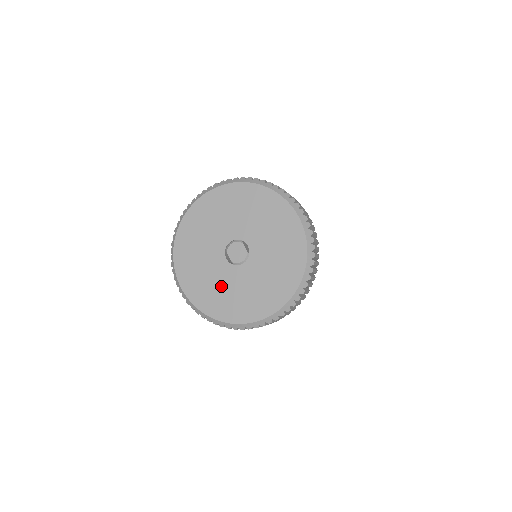
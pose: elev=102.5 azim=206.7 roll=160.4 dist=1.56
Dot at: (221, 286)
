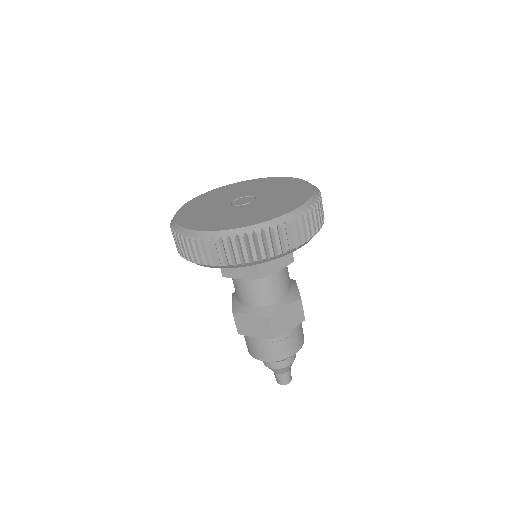
Dot at: (207, 210)
